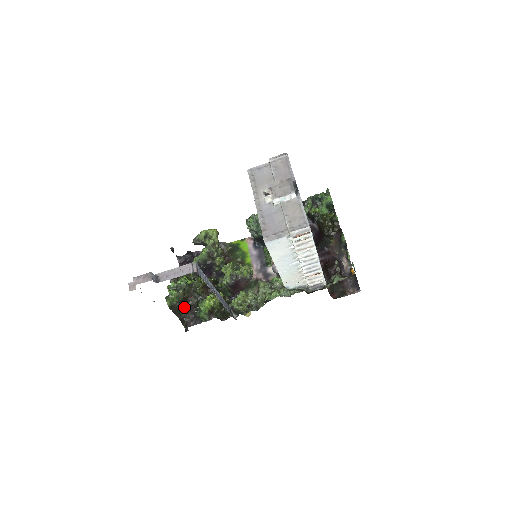
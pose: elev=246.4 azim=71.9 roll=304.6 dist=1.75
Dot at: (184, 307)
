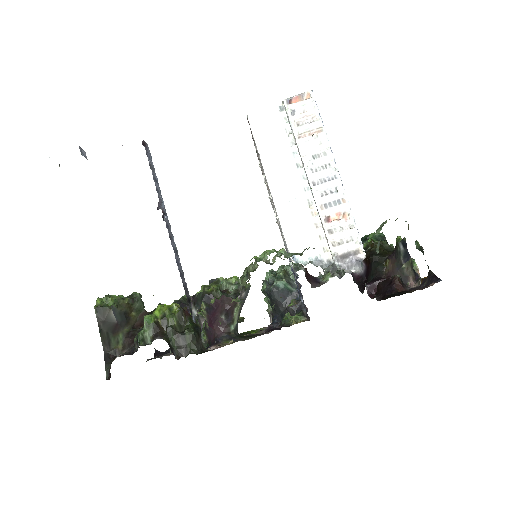
Dot at: (121, 334)
